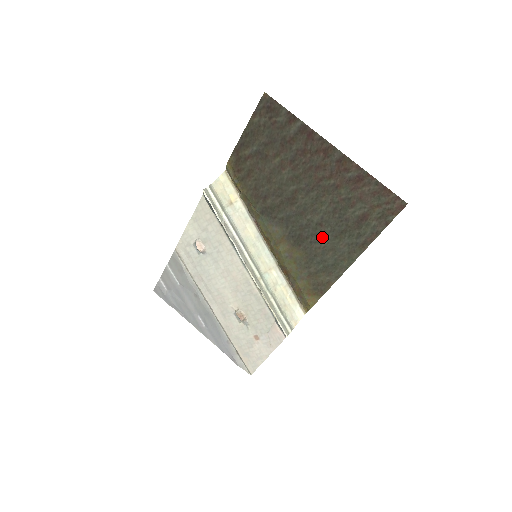
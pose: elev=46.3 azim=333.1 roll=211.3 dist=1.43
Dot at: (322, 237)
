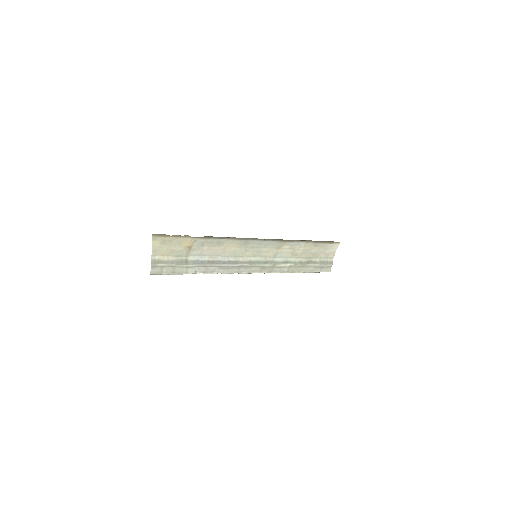
Dot at: occluded
